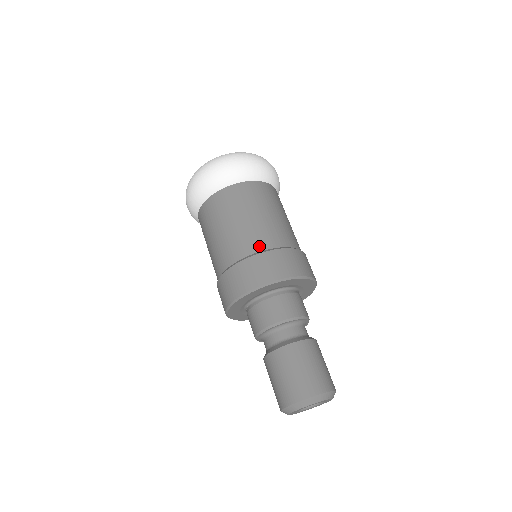
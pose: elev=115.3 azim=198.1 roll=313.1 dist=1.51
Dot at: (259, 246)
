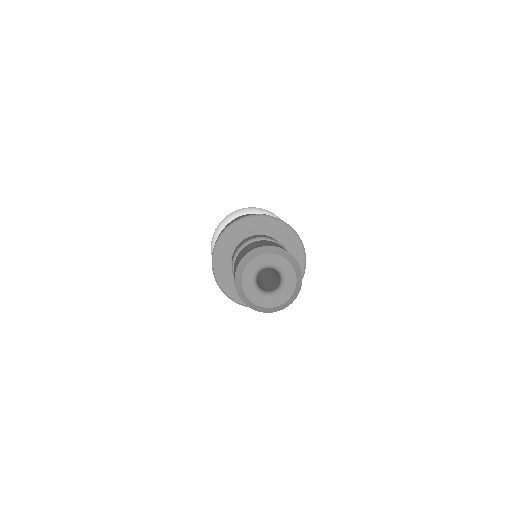
Dot at: occluded
